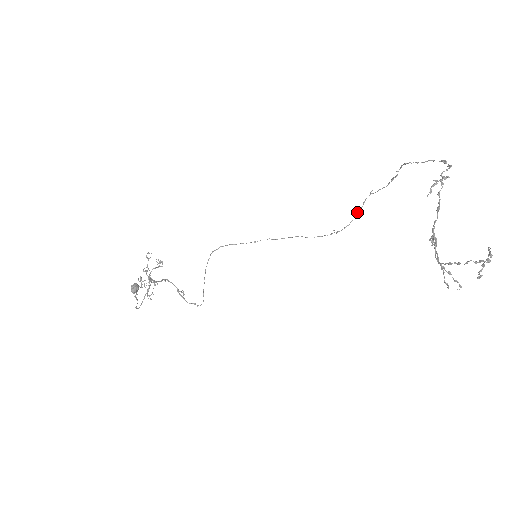
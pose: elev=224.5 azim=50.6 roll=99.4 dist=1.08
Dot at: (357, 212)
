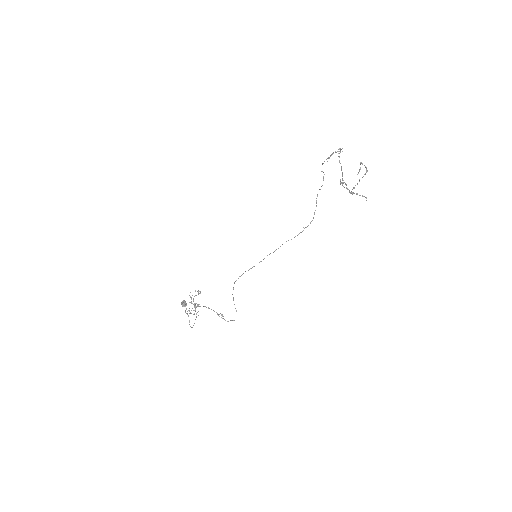
Dot at: occluded
